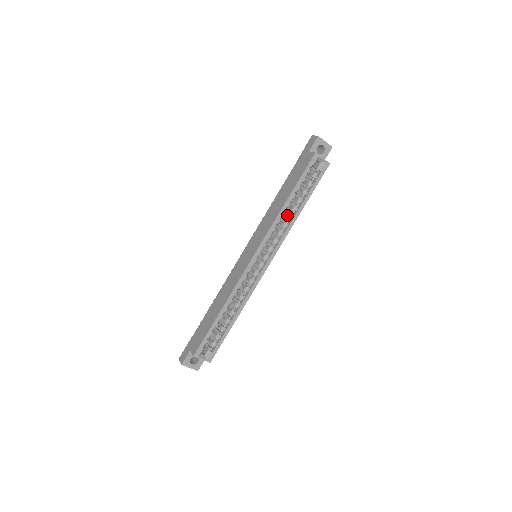
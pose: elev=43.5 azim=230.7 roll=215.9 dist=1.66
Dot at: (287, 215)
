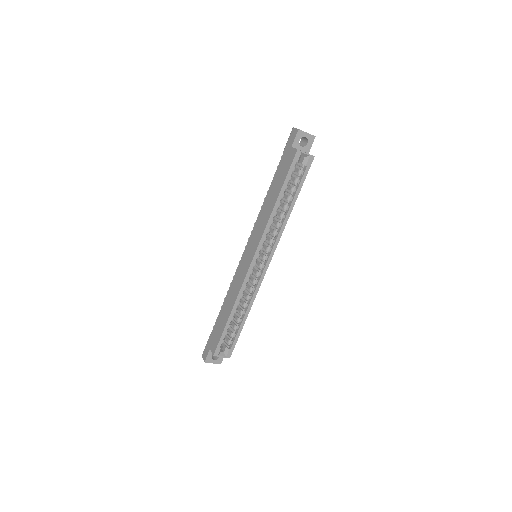
Dot at: (279, 214)
